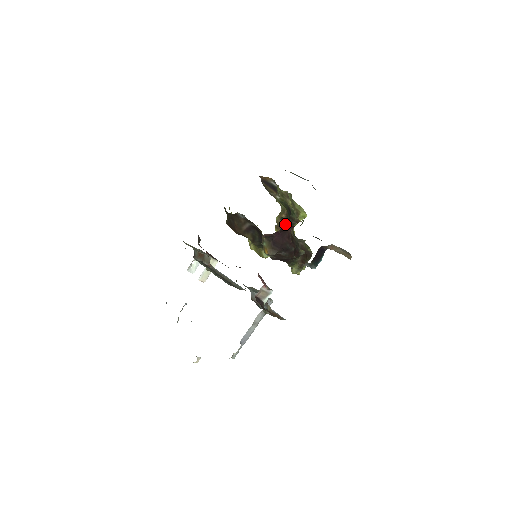
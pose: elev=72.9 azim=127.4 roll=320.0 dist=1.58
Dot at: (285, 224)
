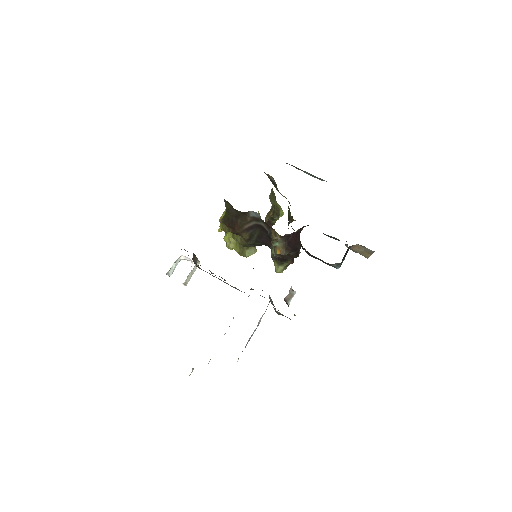
Dot at: occluded
